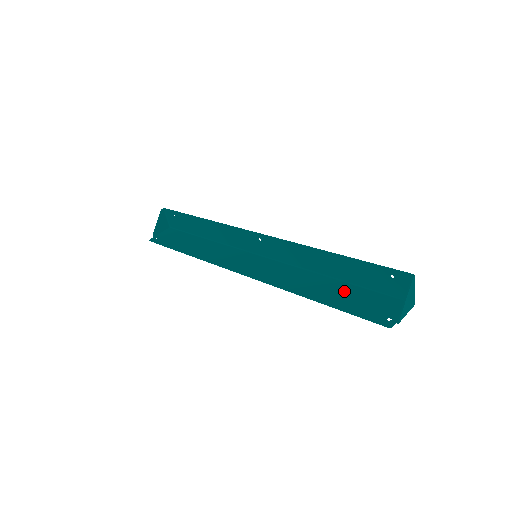
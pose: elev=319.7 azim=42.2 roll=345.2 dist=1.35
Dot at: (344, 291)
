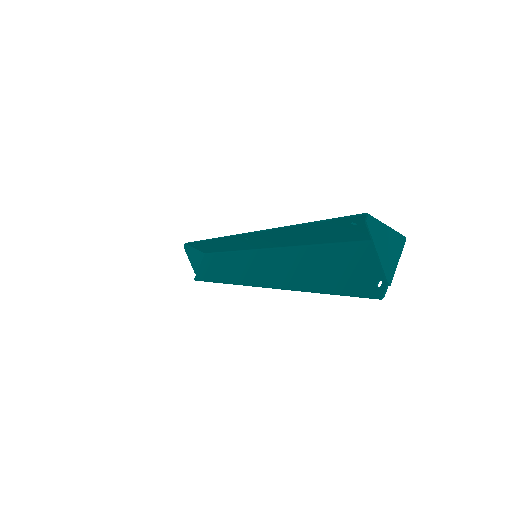
Dot at: (332, 260)
